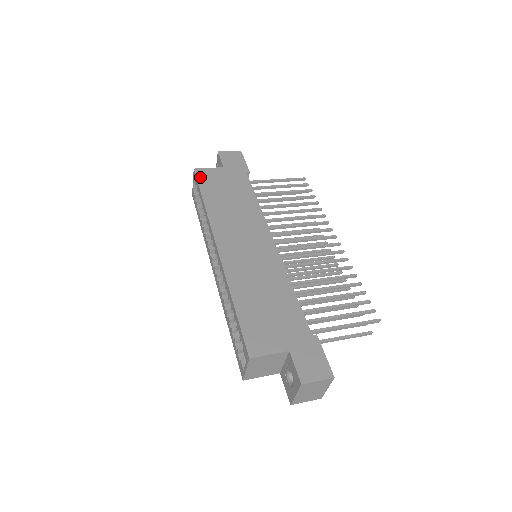
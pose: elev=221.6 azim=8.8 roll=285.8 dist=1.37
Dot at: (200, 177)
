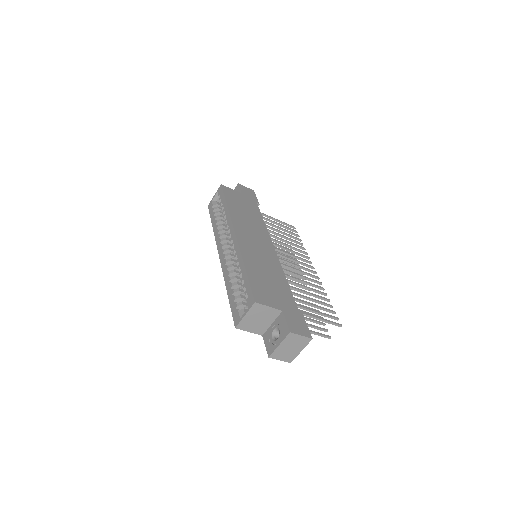
Dot at: (225, 191)
